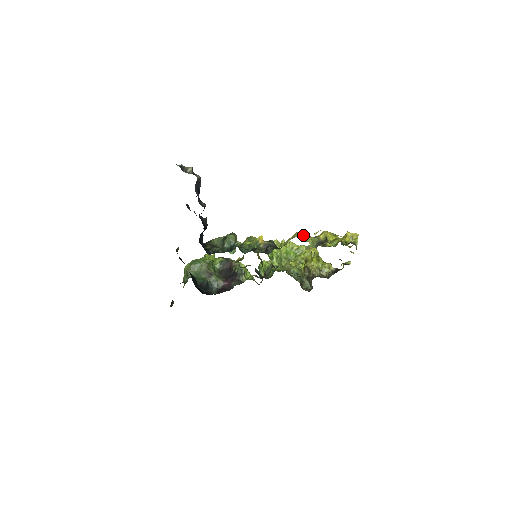
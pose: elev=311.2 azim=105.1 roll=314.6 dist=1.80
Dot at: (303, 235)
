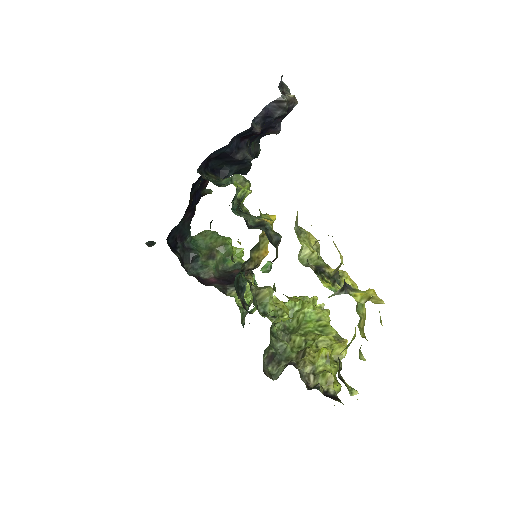
Dot at: (310, 239)
